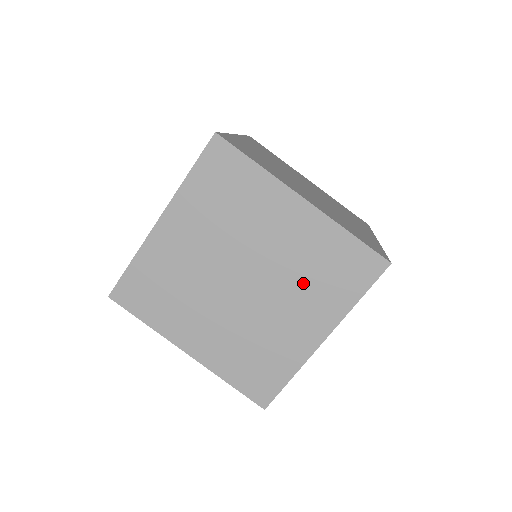
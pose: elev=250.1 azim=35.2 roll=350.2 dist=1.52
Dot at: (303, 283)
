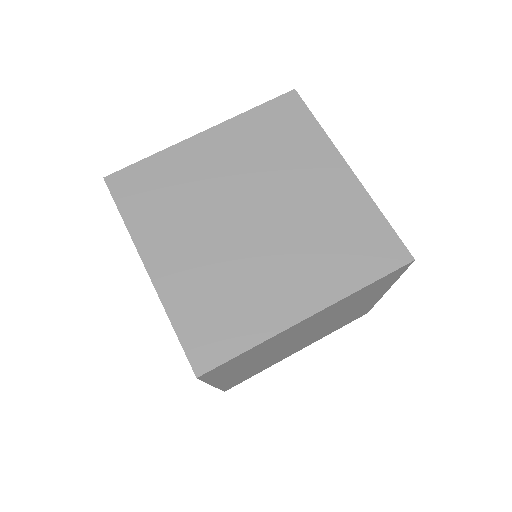
Dot at: occluded
